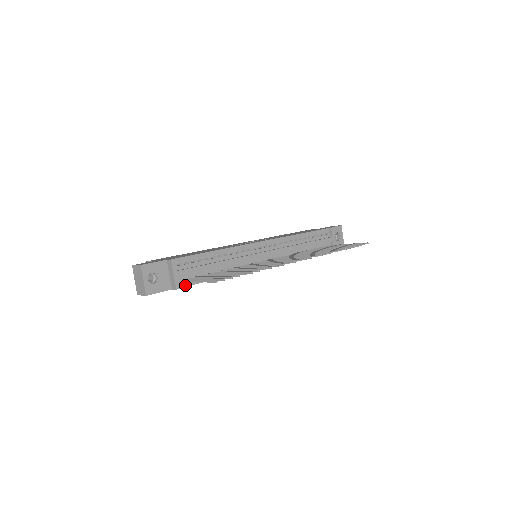
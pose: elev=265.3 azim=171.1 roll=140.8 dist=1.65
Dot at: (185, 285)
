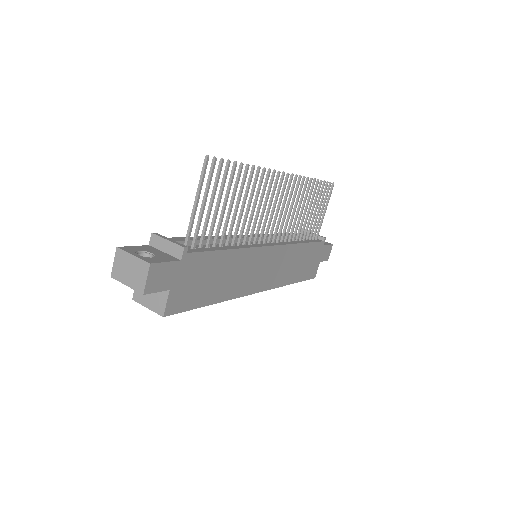
Dot at: (193, 252)
